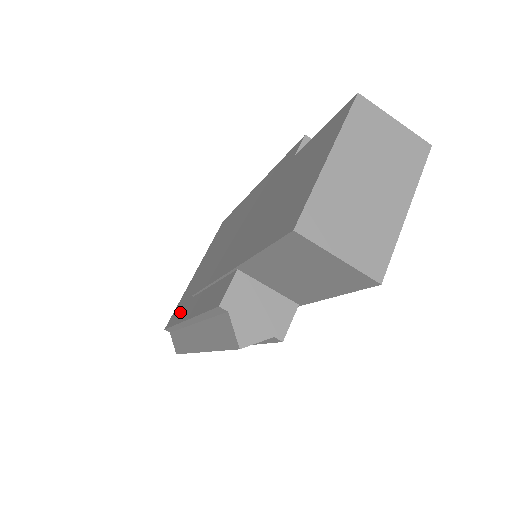
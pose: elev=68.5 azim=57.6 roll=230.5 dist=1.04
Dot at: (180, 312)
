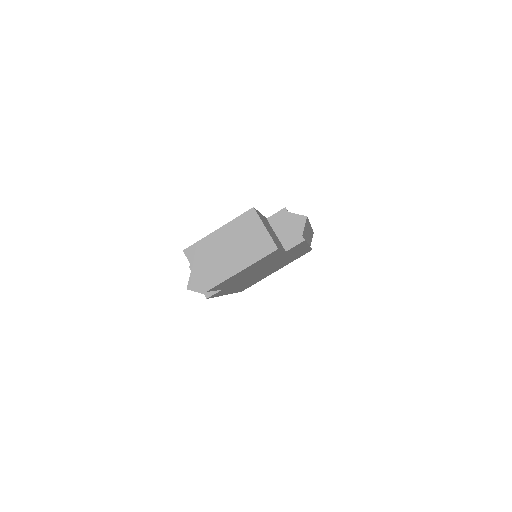
Dot at: occluded
